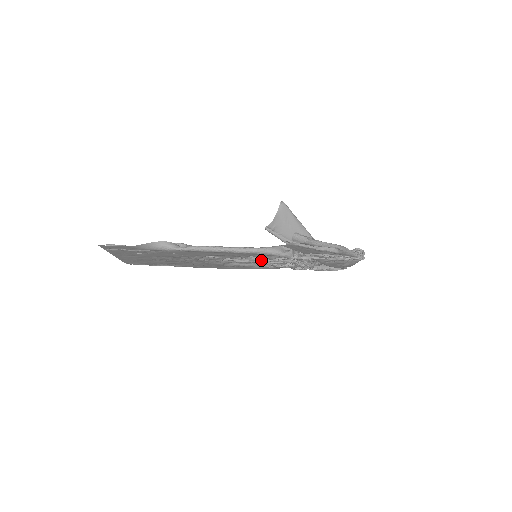
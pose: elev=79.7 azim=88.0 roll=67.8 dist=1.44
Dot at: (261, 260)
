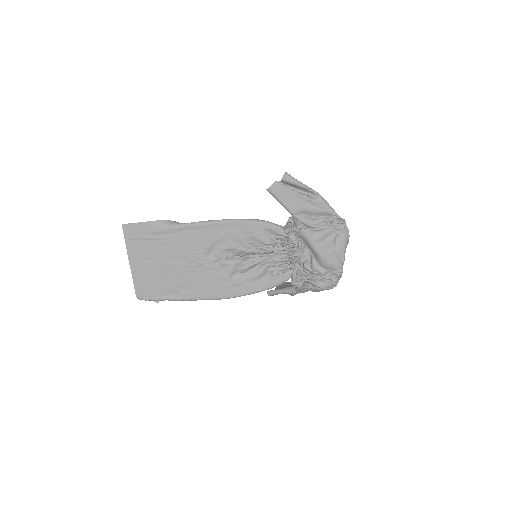
Dot at: (260, 252)
